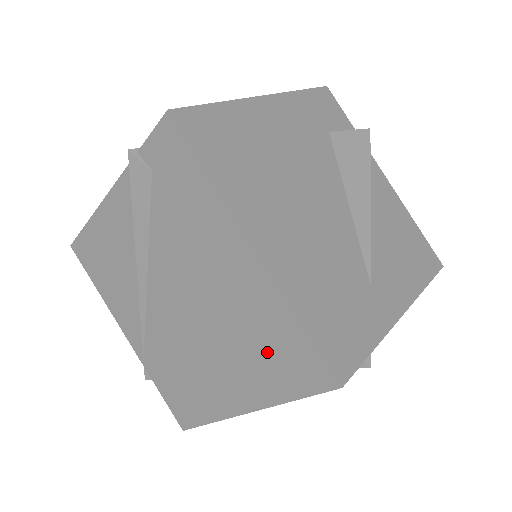
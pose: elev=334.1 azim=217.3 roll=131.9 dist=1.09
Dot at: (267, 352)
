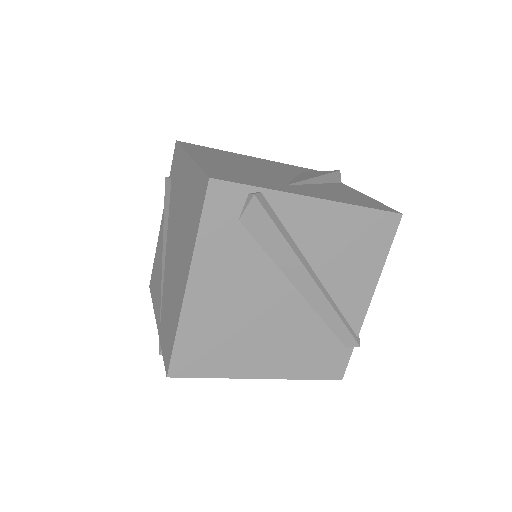
Dot at: (192, 212)
